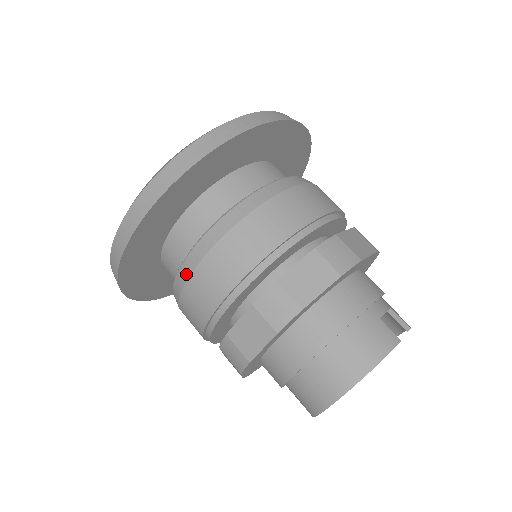
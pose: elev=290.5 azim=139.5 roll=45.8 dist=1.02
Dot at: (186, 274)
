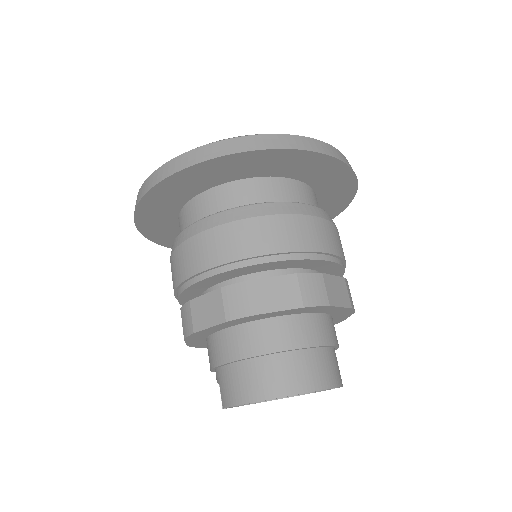
Dot at: (253, 213)
